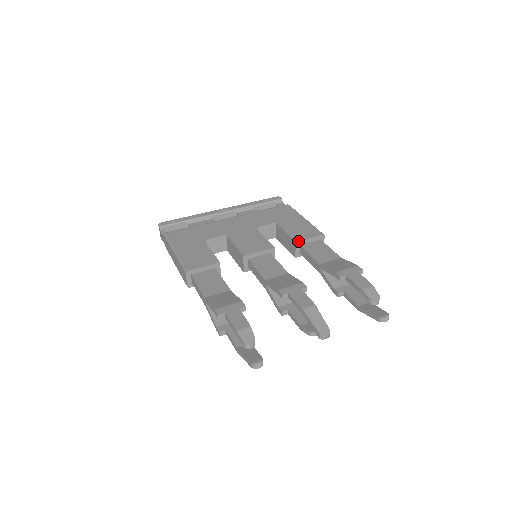
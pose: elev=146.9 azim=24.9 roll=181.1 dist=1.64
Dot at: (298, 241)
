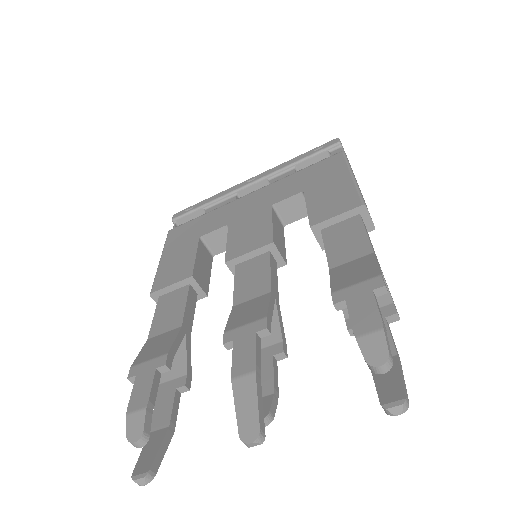
Dot at: (314, 224)
